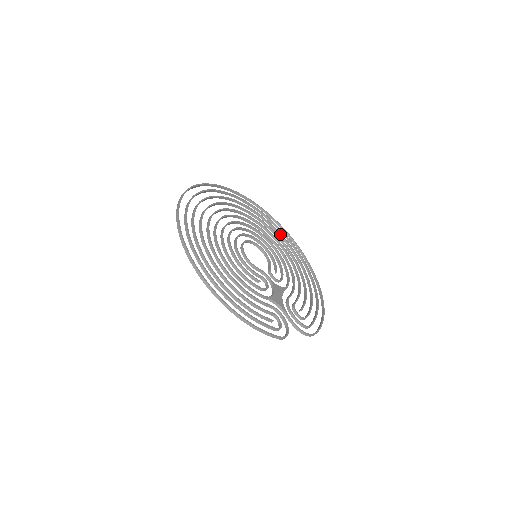
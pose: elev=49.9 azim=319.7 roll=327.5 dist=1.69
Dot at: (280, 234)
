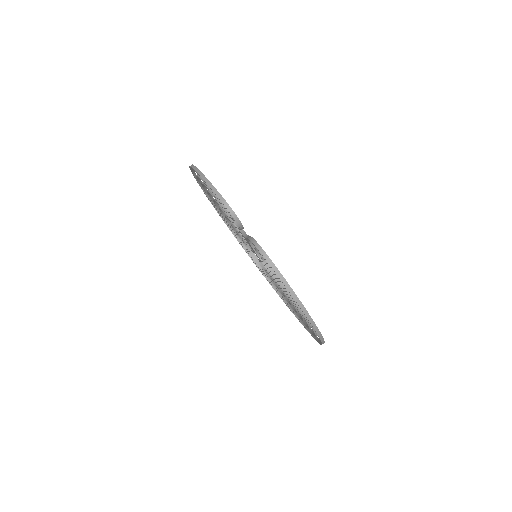
Dot at: occluded
